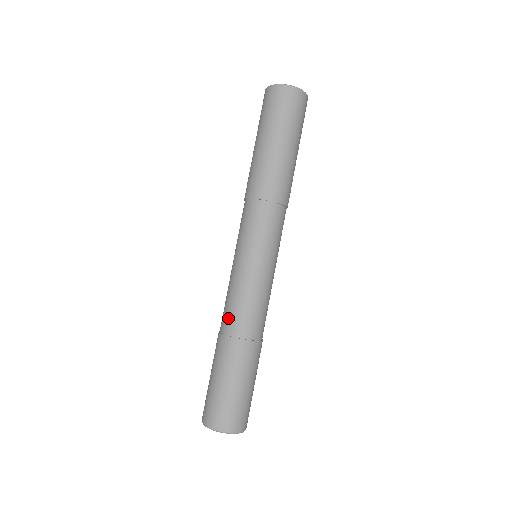
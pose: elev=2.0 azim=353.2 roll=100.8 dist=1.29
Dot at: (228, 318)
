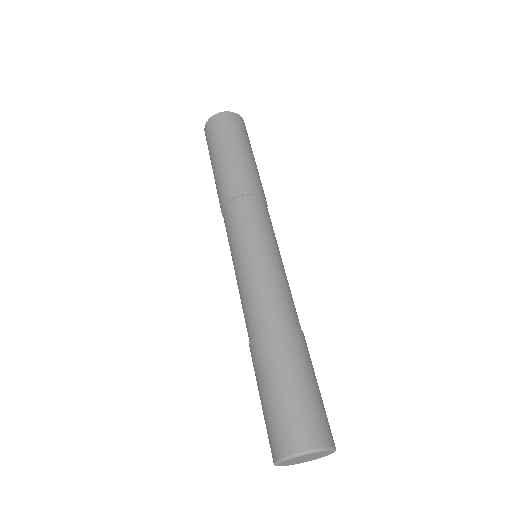
Dot at: (277, 309)
